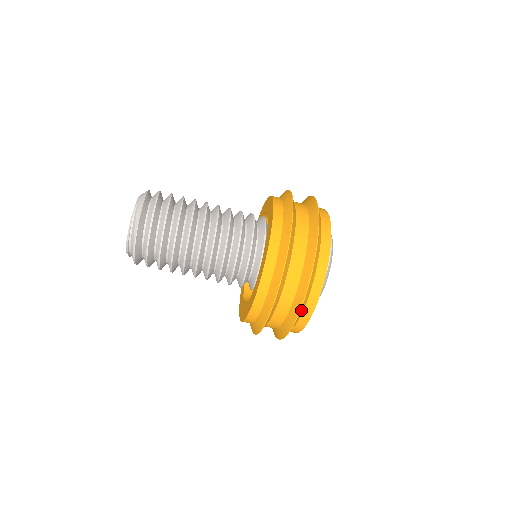
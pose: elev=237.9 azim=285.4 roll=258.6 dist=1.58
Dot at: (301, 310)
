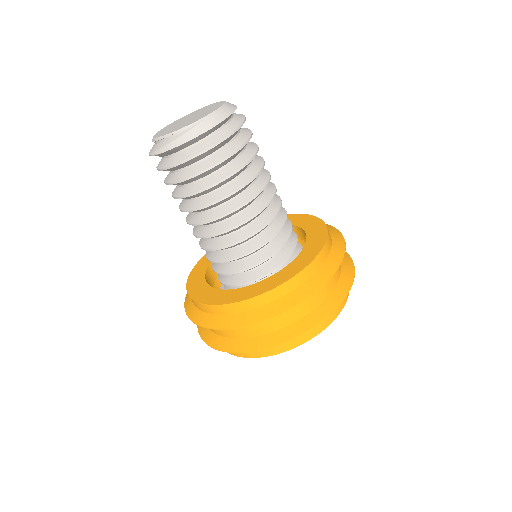
Dot at: occluded
